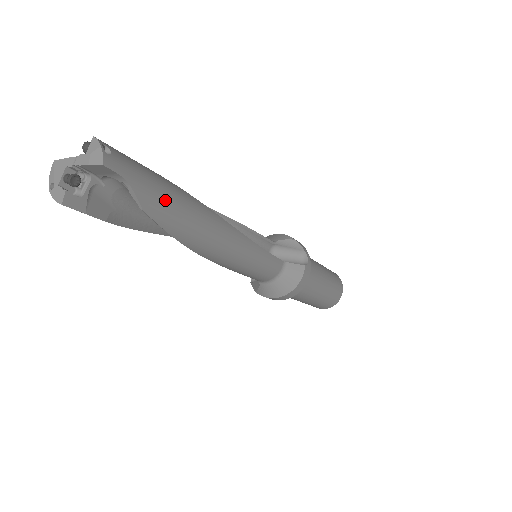
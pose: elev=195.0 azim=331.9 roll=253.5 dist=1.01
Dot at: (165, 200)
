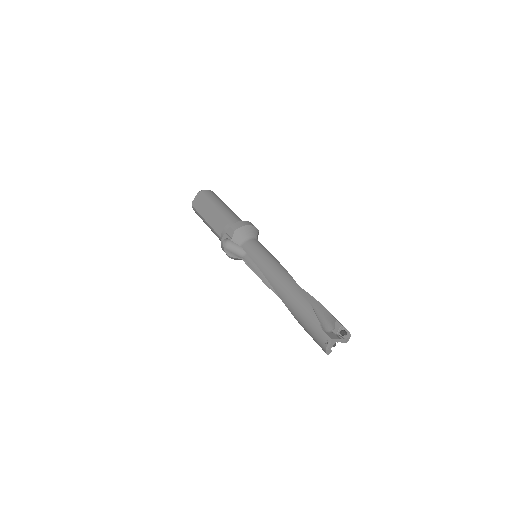
Dot at: occluded
